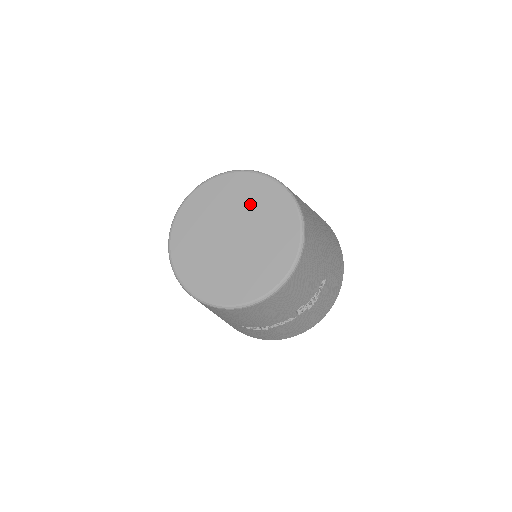
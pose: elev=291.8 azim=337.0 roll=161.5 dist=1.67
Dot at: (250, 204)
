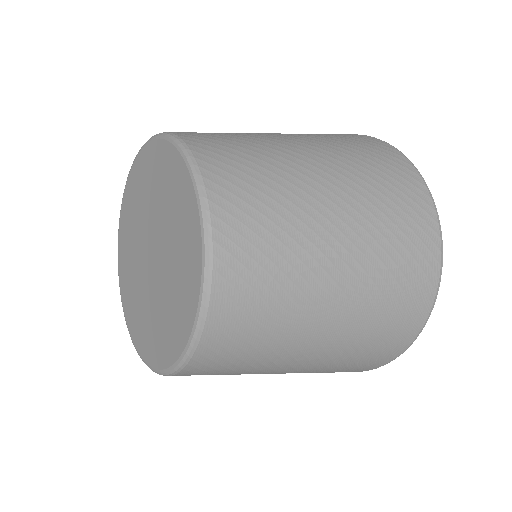
Dot at: (175, 253)
